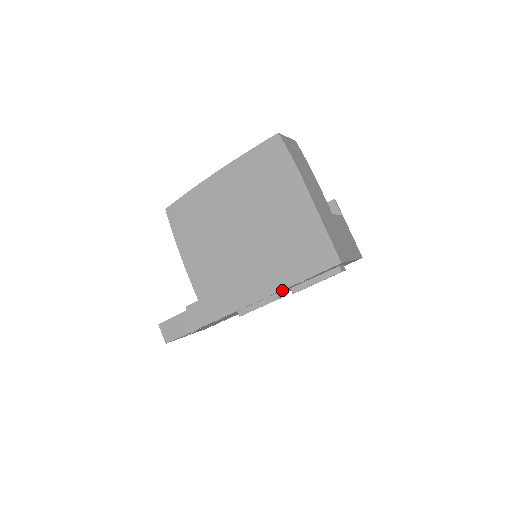
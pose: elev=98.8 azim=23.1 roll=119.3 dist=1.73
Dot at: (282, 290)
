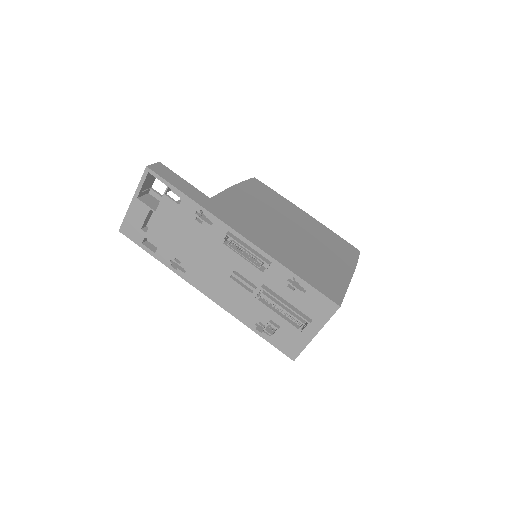
Dot at: (279, 266)
